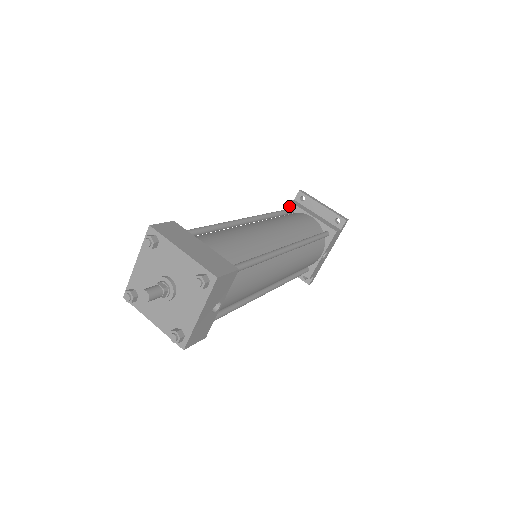
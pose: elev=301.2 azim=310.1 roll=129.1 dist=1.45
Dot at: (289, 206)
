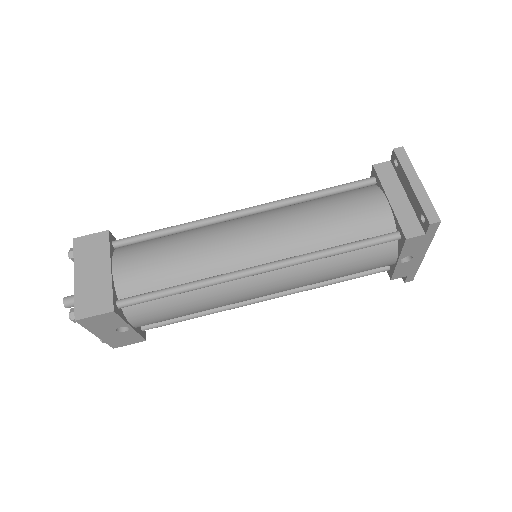
Dot at: (373, 172)
